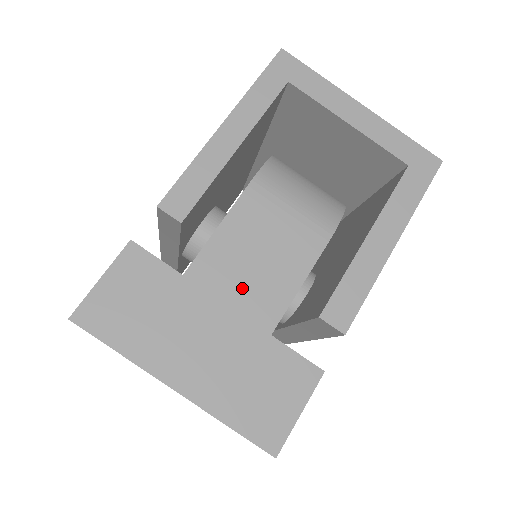
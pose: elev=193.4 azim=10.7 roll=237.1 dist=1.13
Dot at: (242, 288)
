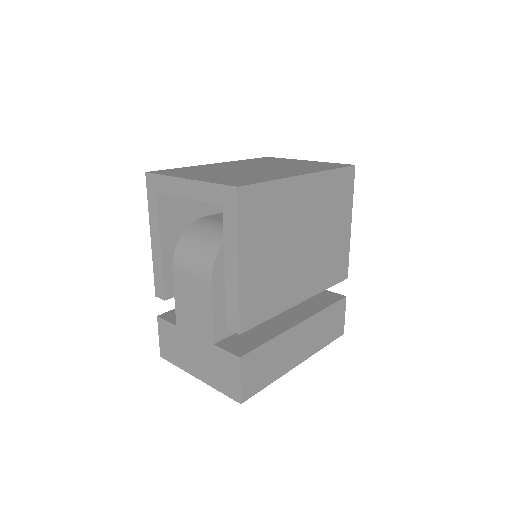
Dot at: (195, 324)
